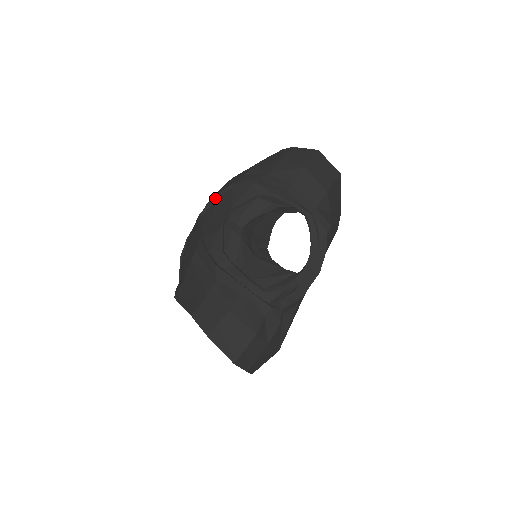
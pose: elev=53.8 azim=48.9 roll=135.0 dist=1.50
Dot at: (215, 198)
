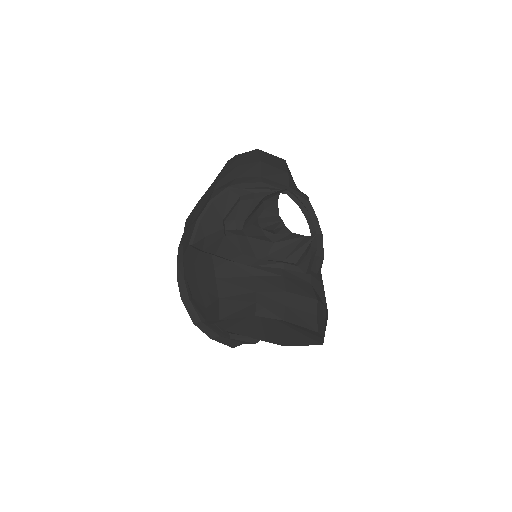
Dot at: (198, 222)
